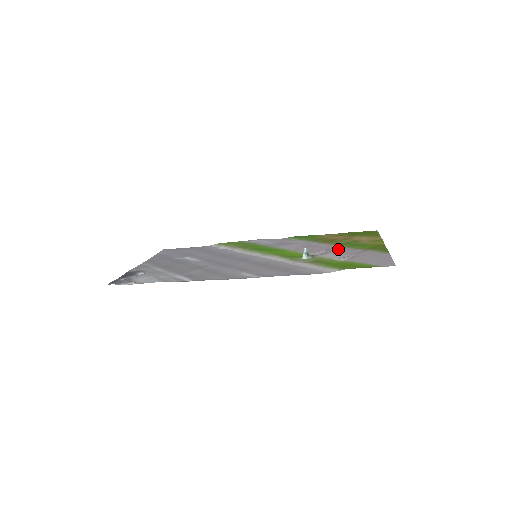
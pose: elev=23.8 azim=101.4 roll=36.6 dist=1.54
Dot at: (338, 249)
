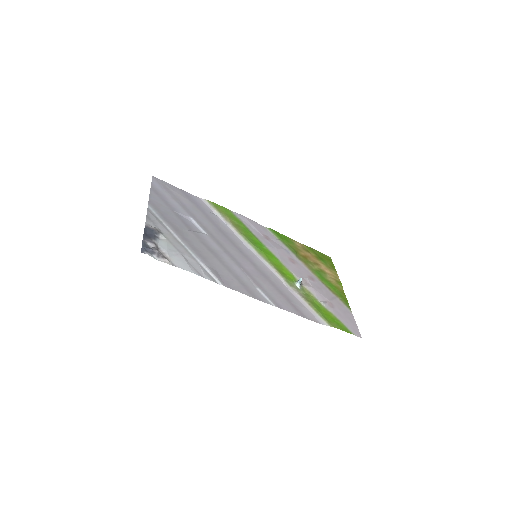
Dot at: (316, 282)
